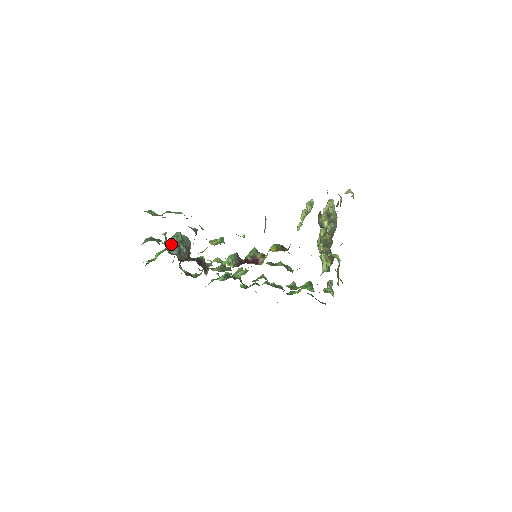
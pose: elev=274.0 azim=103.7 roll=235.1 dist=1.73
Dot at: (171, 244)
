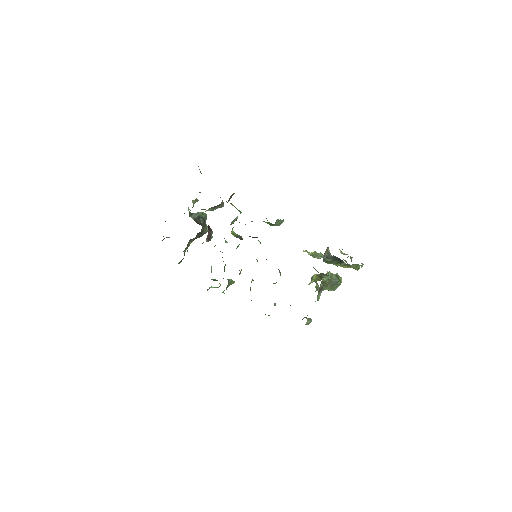
Dot at: (195, 213)
